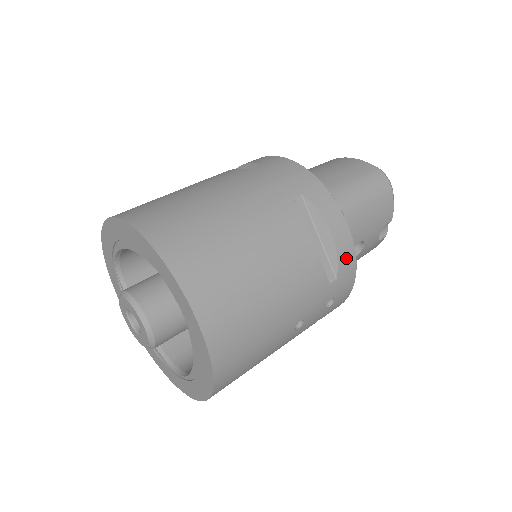
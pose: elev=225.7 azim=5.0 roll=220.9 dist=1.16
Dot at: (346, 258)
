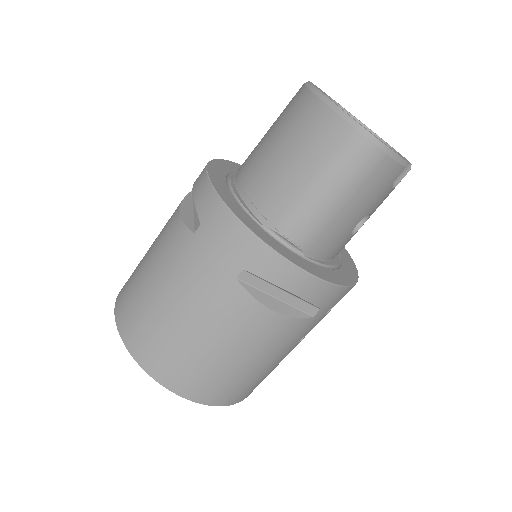
Dot at: (322, 295)
